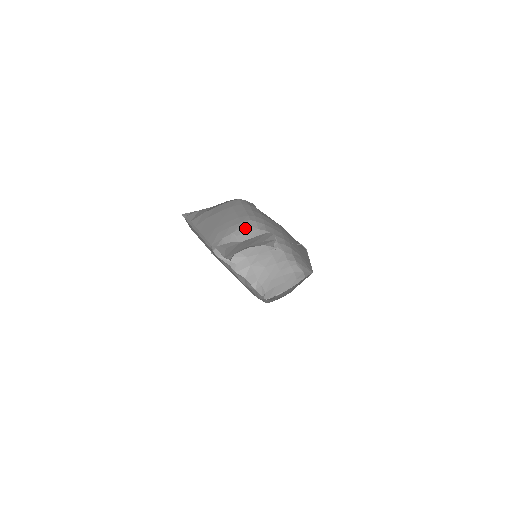
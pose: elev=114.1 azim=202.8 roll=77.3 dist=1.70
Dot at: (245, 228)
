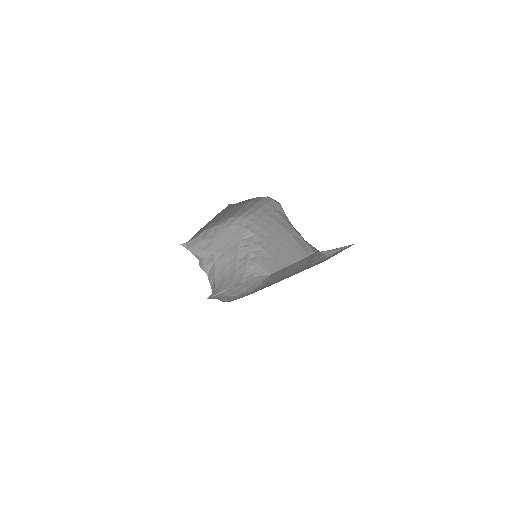
Dot at: (229, 223)
